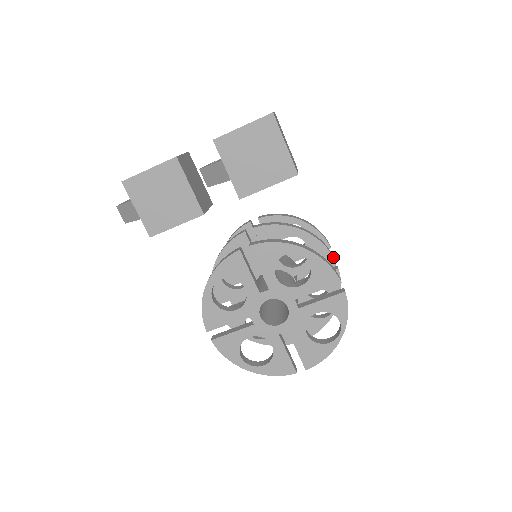
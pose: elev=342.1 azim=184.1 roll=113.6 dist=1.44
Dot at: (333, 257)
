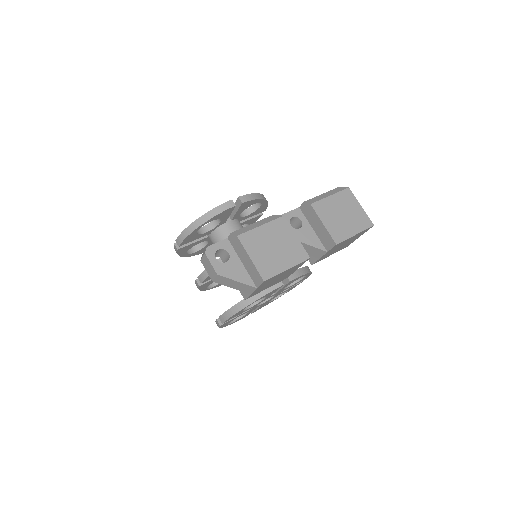
Dot at: occluded
